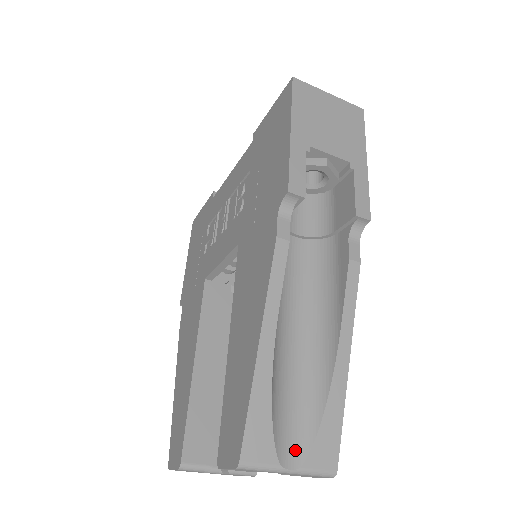
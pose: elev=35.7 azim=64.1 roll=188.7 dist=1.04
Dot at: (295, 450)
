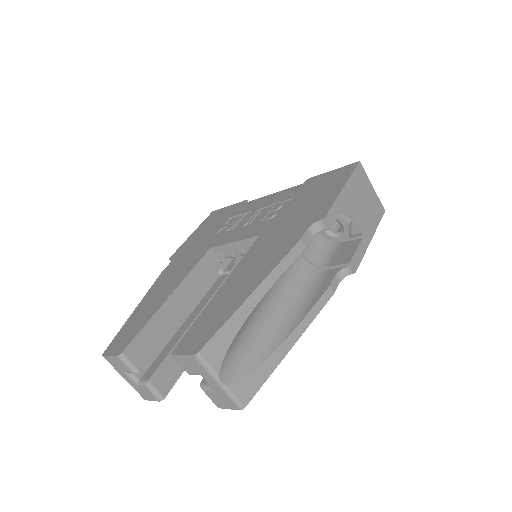
Dot at: (231, 373)
